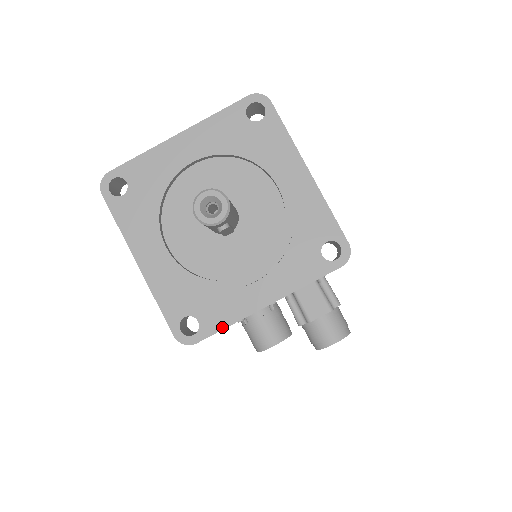
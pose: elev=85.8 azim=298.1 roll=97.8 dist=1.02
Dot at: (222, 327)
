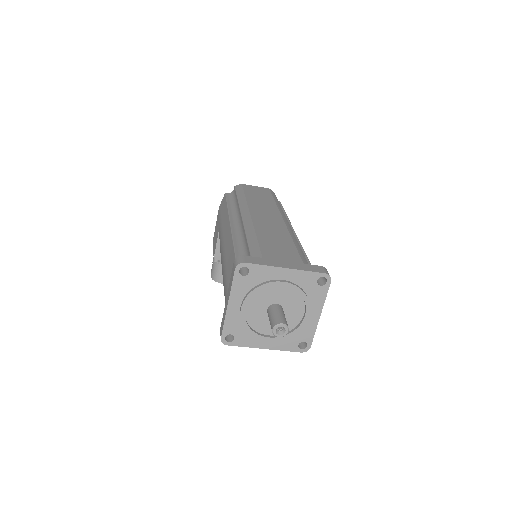
Dot at: (242, 346)
